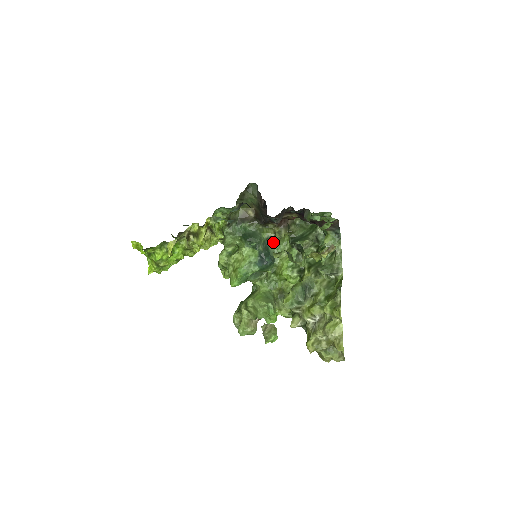
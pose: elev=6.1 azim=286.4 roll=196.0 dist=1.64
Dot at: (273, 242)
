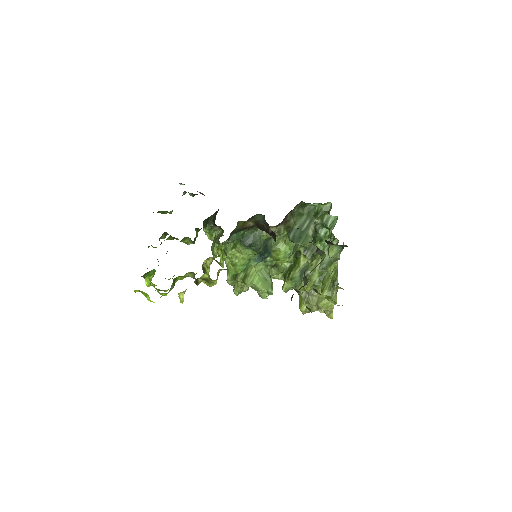
Dot at: (272, 238)
